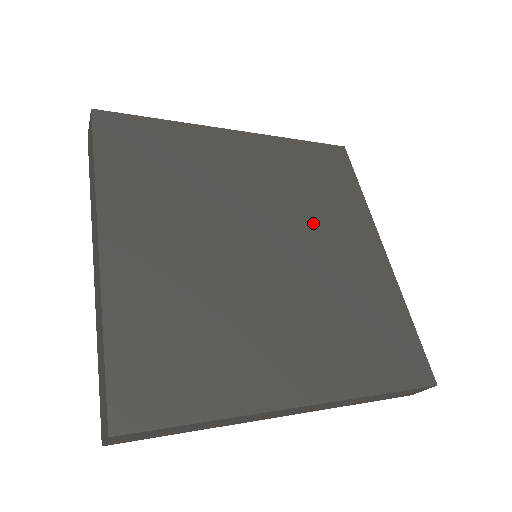
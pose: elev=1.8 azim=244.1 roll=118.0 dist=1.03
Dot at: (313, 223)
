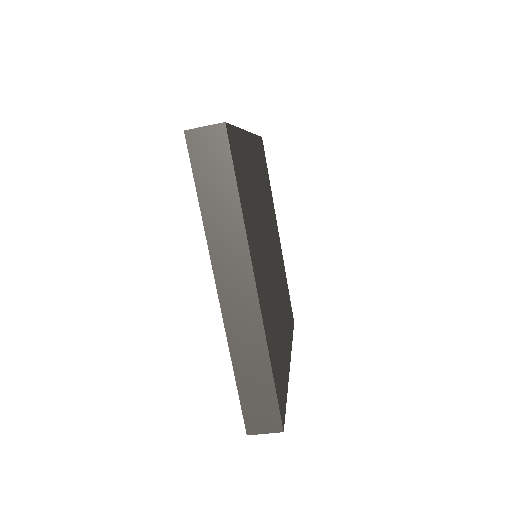
Dot at: (271, 223)
